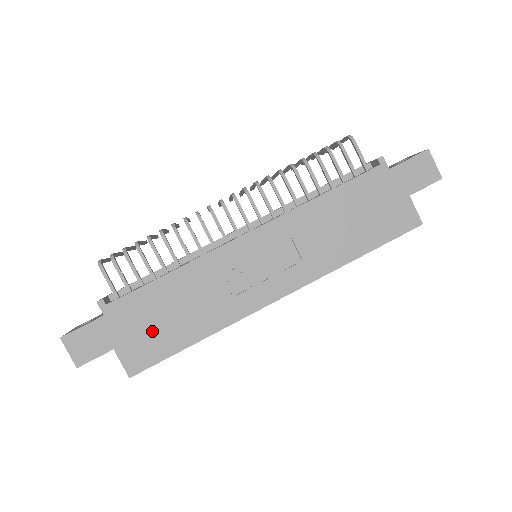
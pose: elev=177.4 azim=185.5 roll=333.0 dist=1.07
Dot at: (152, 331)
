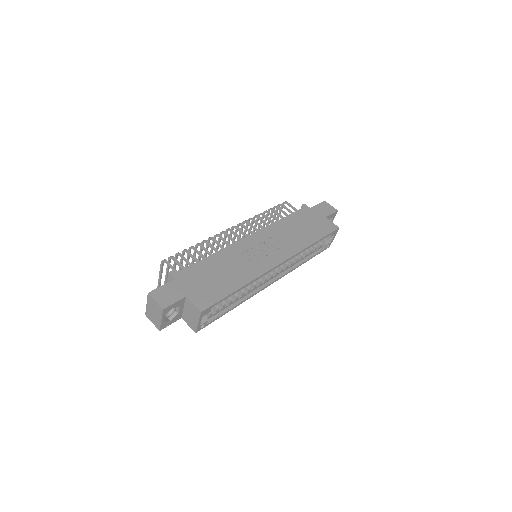
Dot at: (209, 285)
